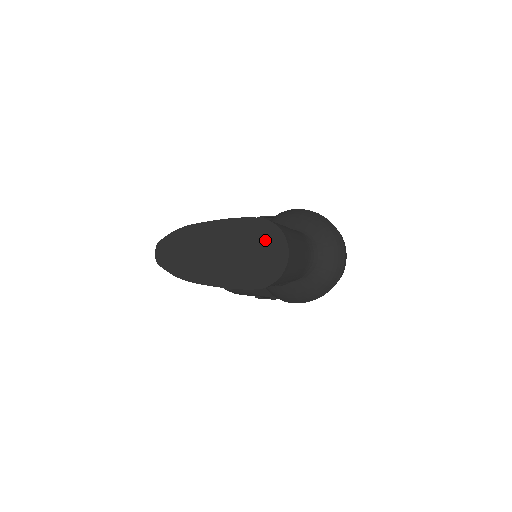
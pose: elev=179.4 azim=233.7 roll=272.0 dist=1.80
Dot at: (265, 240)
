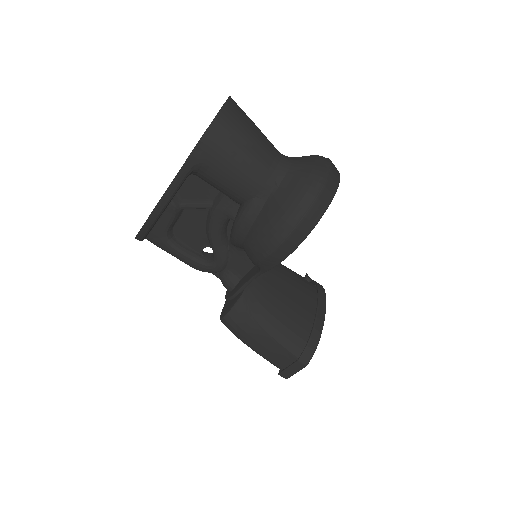
Dot at: occluded
